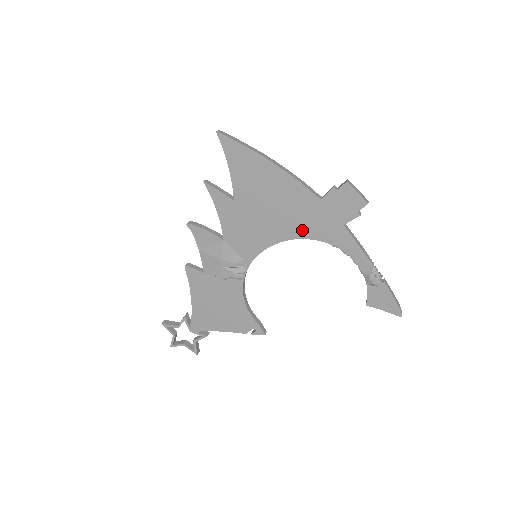
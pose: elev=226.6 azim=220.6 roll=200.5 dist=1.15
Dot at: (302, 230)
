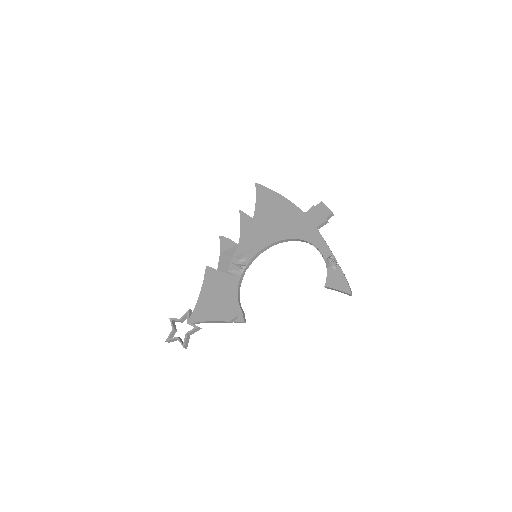
Dot at: (290, 233)
